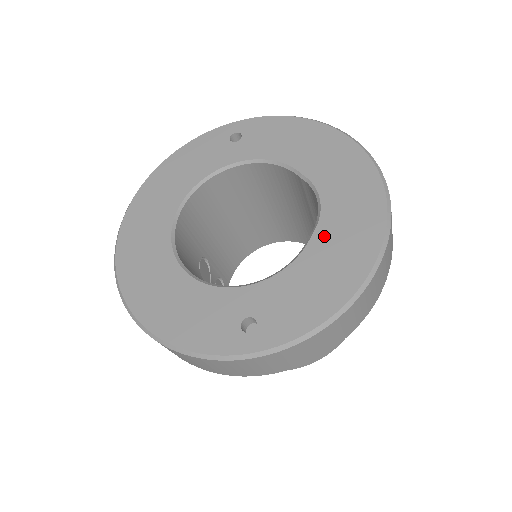
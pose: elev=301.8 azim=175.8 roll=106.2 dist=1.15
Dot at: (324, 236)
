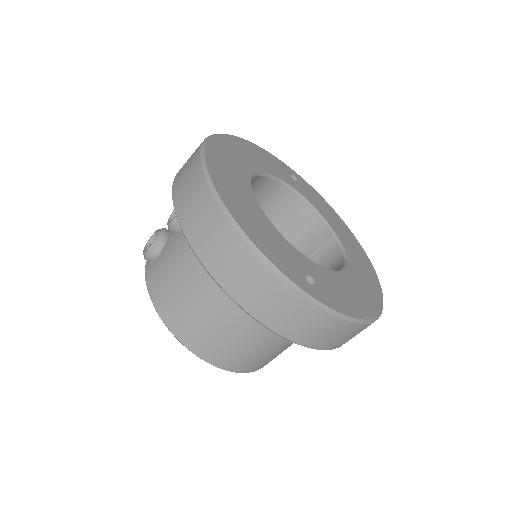
Dot at: (352, 275)
